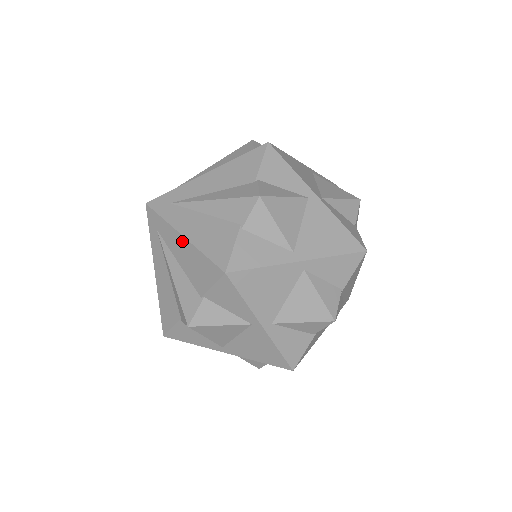
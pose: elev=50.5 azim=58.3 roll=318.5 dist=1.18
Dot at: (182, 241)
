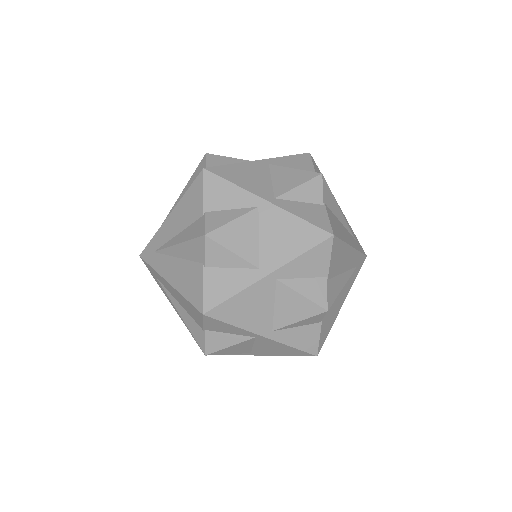
Dot at: (171, 287)
